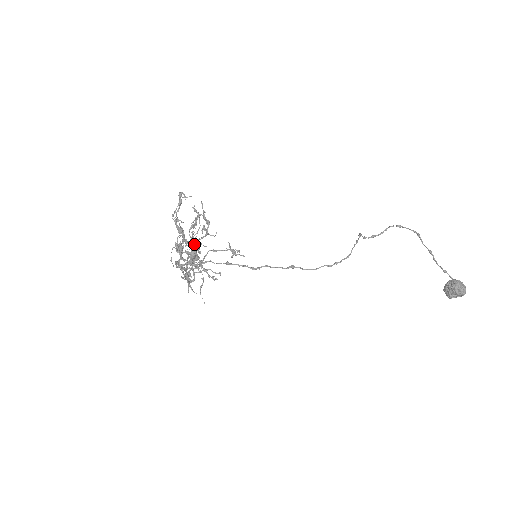
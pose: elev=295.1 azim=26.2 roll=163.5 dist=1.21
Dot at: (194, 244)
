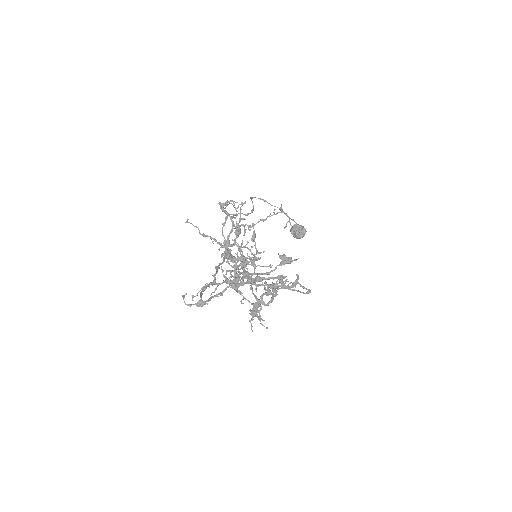
Dot at: (254, 261)
